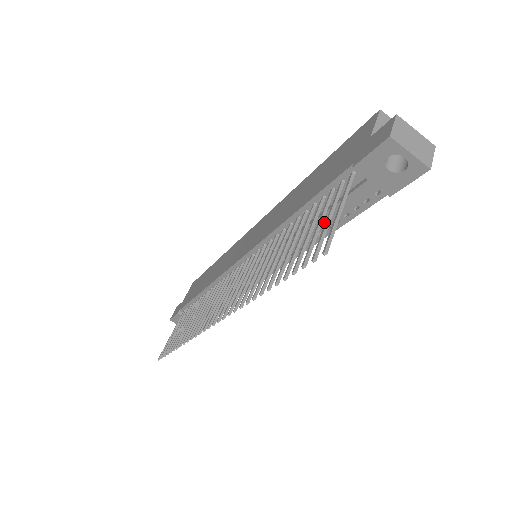
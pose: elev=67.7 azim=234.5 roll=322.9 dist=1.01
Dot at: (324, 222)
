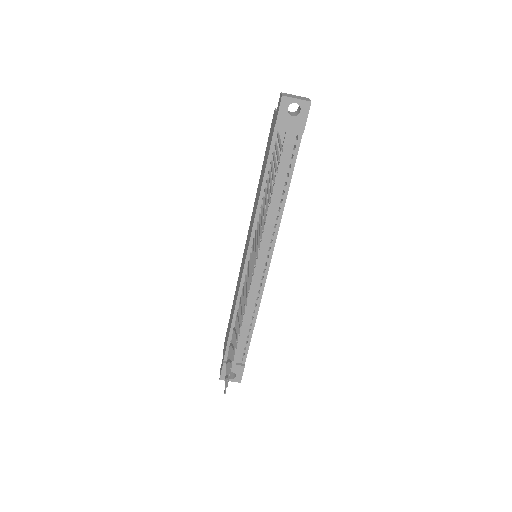
Dot at: (280, 178)
